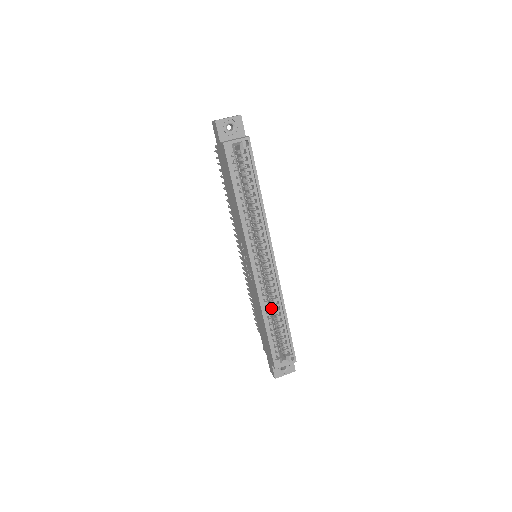
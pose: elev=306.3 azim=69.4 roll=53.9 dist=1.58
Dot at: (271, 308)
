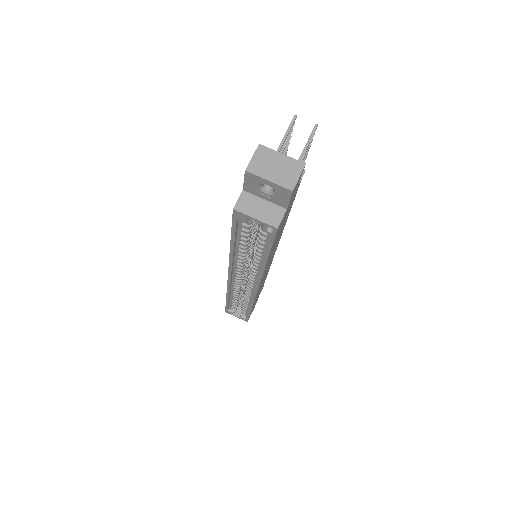
Dot at: occluded
